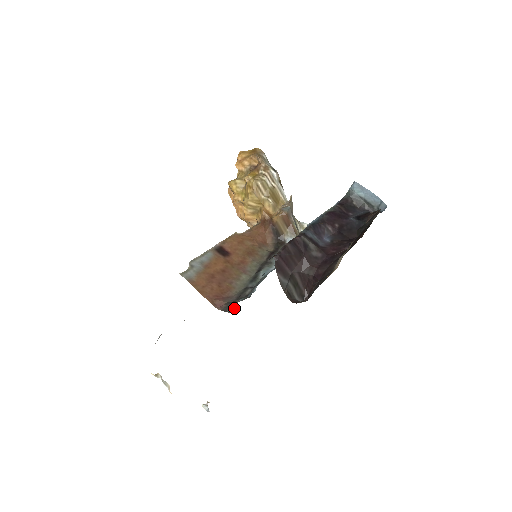
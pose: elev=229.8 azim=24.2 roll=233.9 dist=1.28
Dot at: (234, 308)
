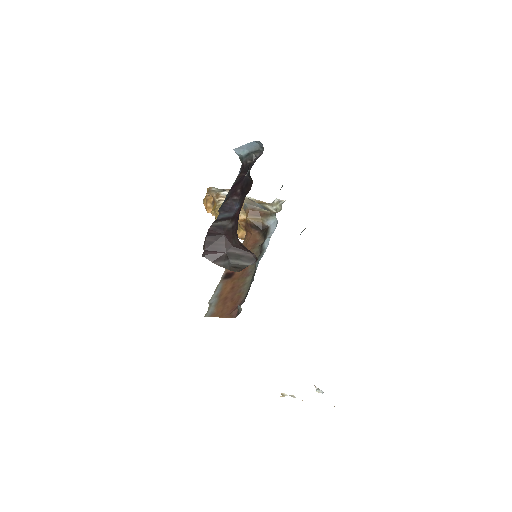
Dot at: (240, 308)
